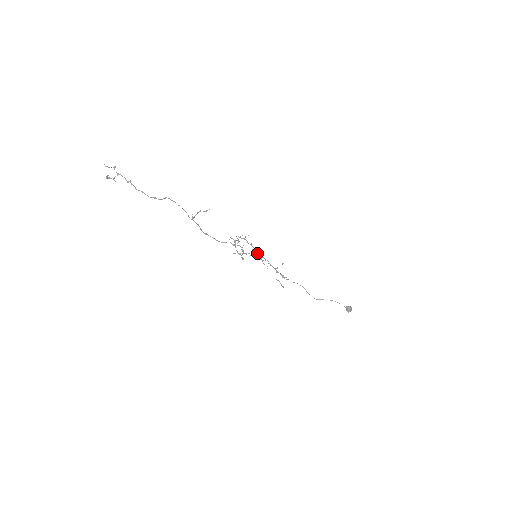
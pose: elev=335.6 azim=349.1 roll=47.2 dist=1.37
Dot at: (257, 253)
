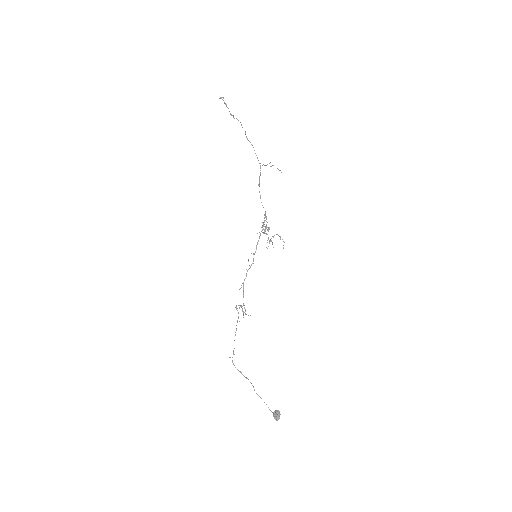
Dot at: (268, 246)
